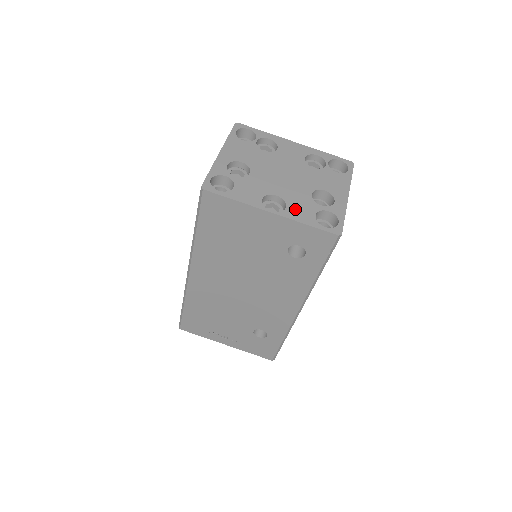
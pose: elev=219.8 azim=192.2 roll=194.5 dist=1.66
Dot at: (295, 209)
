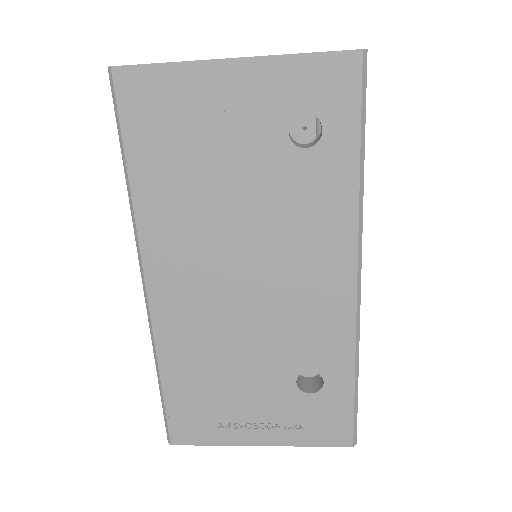
Dot at: occluded
